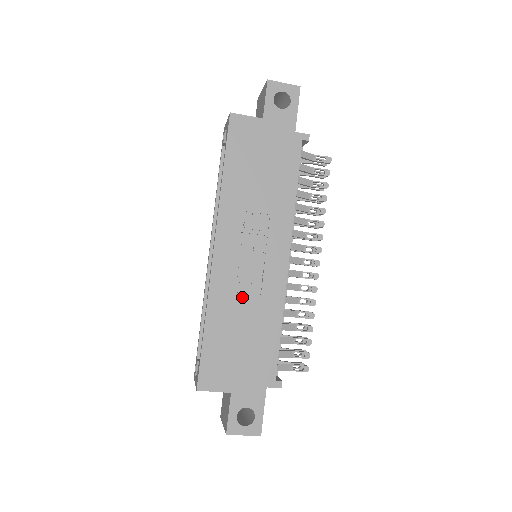
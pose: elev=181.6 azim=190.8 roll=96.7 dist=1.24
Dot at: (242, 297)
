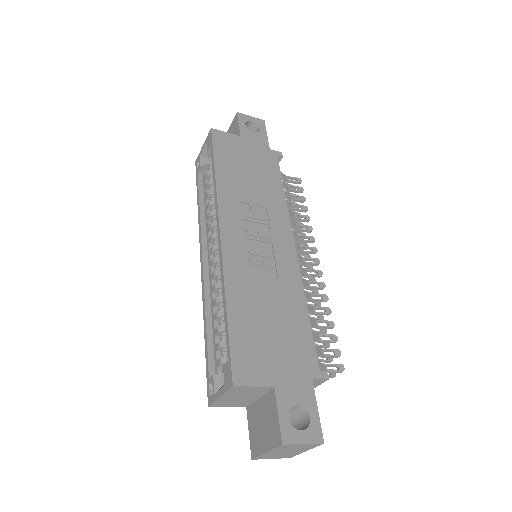
Dot at: (260, 279)
